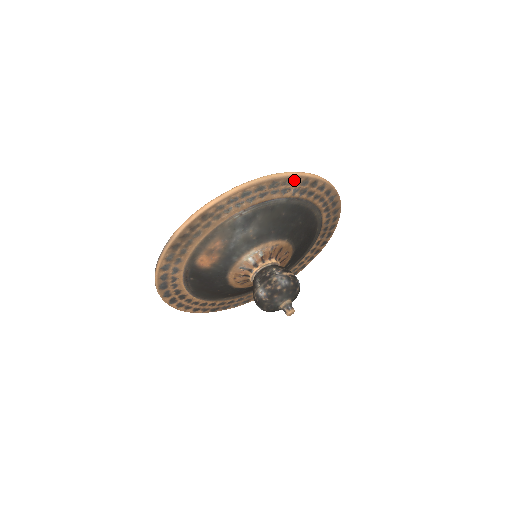
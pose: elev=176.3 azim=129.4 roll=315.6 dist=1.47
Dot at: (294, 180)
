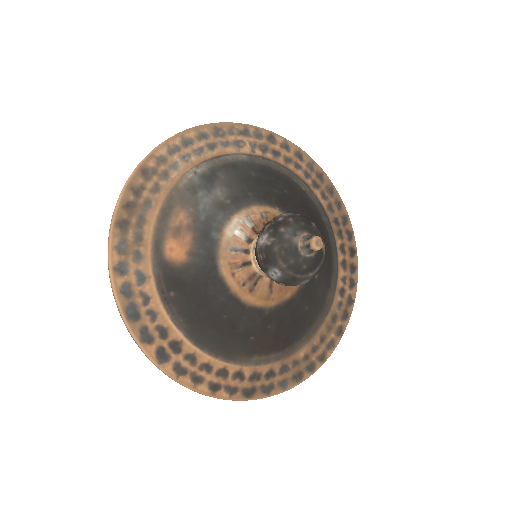
Dot at: (242, 130)
